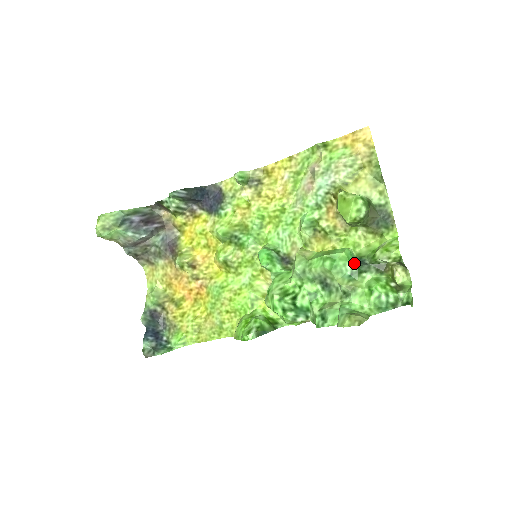
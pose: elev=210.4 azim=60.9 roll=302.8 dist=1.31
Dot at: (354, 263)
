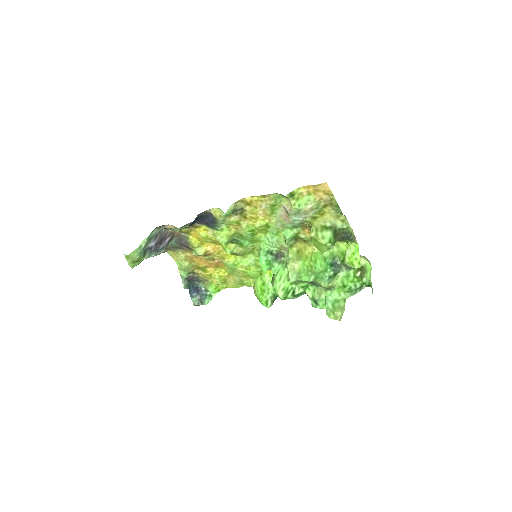
Dot at: (330, 271)
